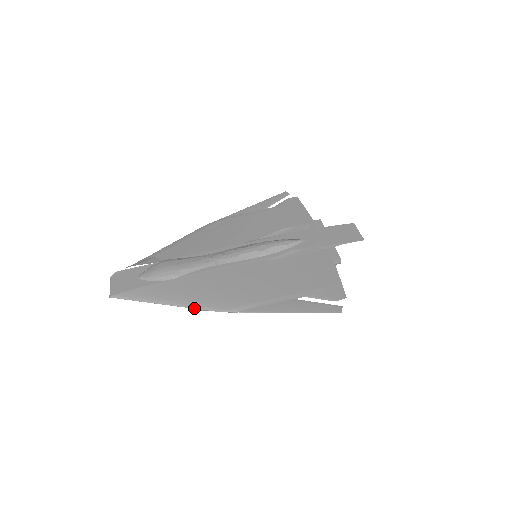
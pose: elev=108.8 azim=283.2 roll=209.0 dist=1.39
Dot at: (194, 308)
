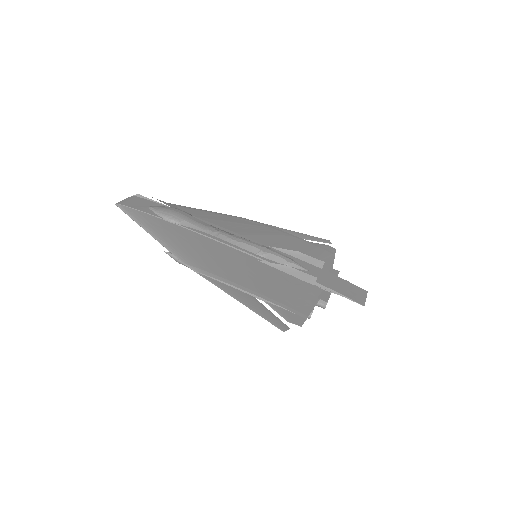
Dot at: (166, 248)
